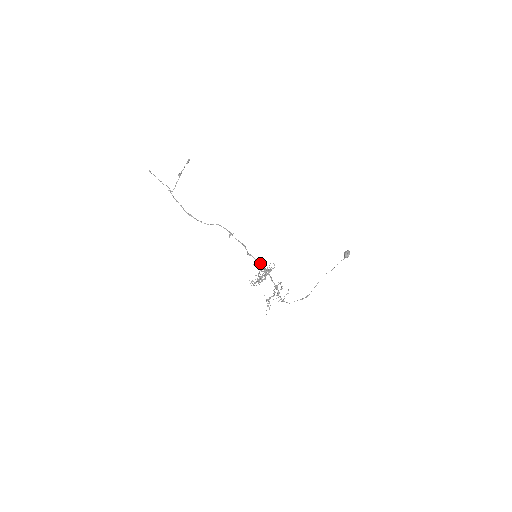
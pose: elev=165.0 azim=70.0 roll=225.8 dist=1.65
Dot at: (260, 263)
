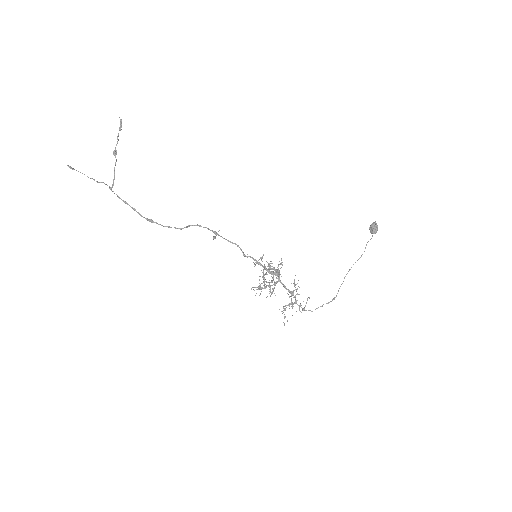
Dot at: (262, 261)
